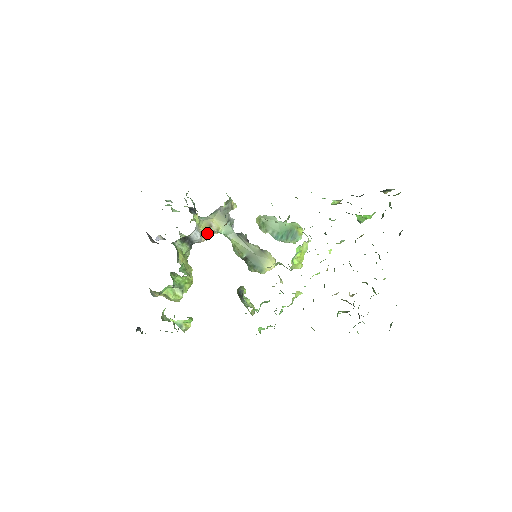
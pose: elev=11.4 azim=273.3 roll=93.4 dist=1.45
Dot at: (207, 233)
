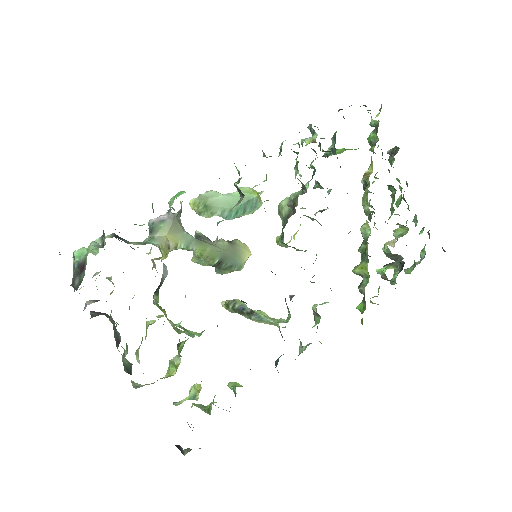
Dot at: (159, 259)
